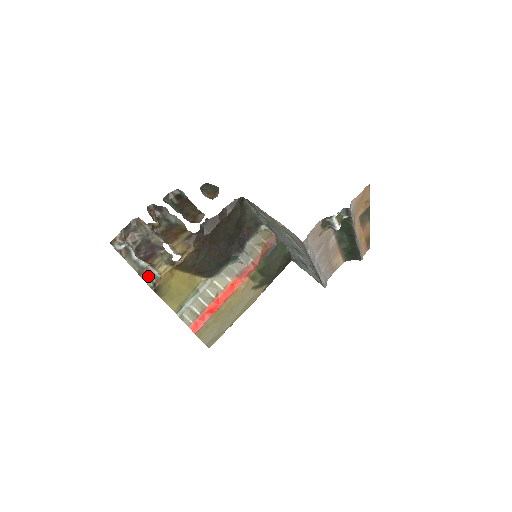
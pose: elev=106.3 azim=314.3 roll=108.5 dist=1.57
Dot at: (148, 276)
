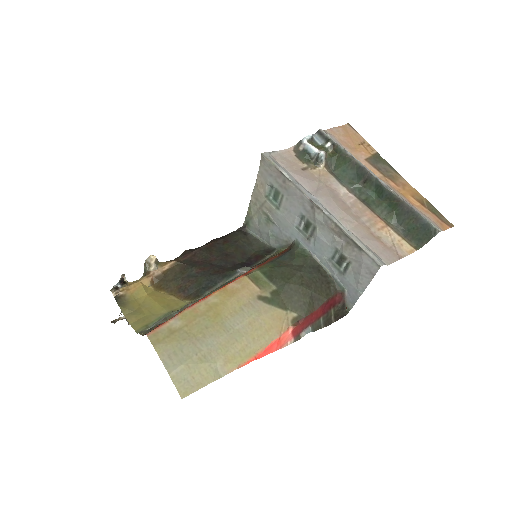
Dot at: occluded
